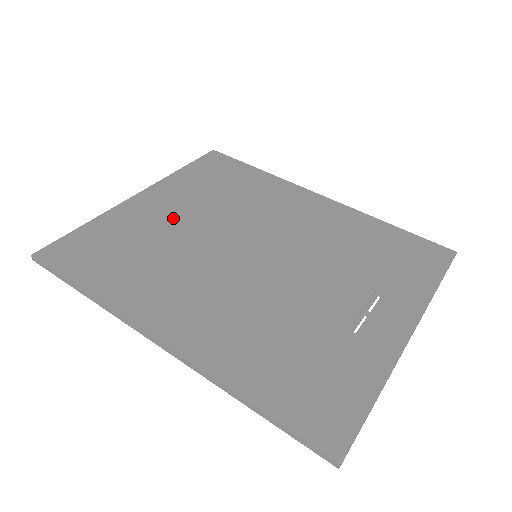
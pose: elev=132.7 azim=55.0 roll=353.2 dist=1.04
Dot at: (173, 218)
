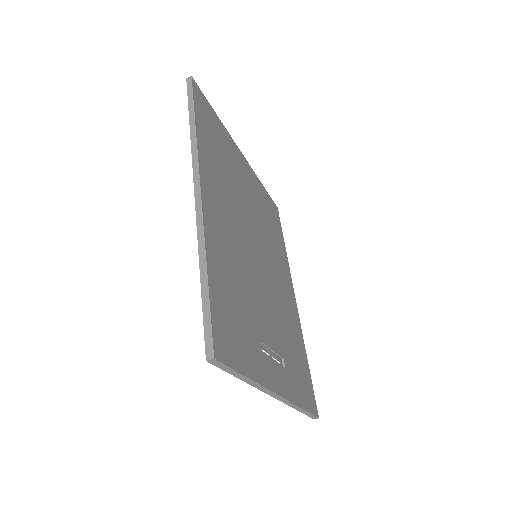
Dot at: (245, 184)
